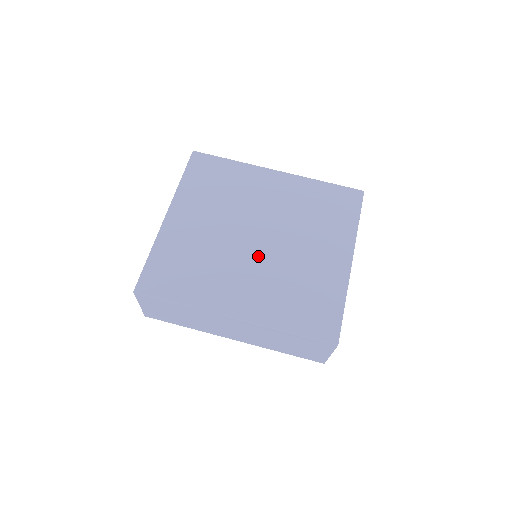
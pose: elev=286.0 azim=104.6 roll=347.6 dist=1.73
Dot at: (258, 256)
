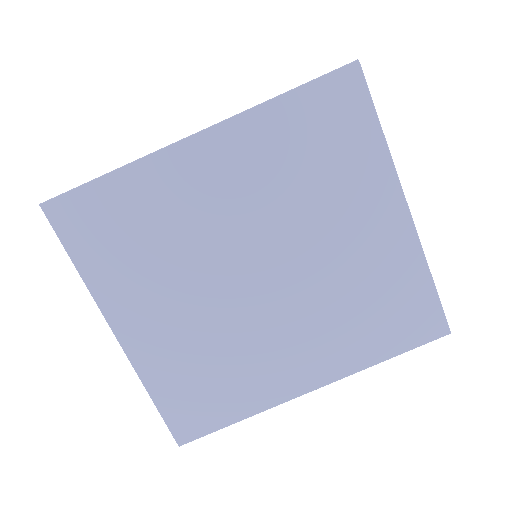
Dot at: (281, 299)
